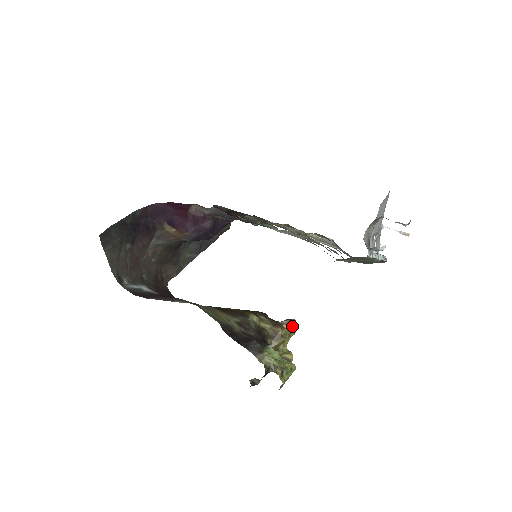
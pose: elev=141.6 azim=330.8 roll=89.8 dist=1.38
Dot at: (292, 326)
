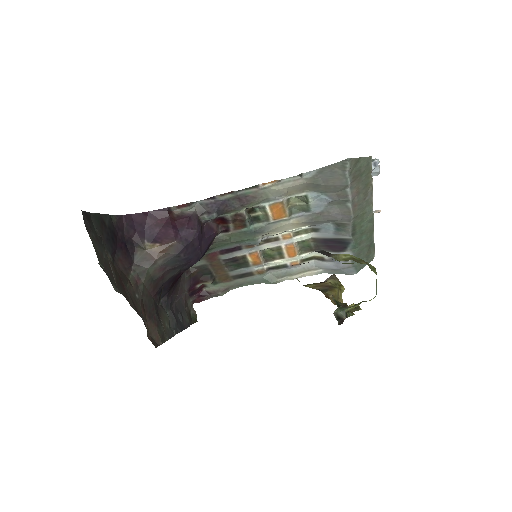
Dot at: (337, 281)
